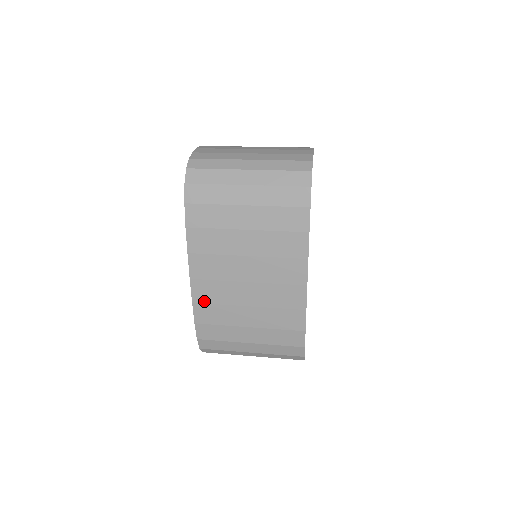
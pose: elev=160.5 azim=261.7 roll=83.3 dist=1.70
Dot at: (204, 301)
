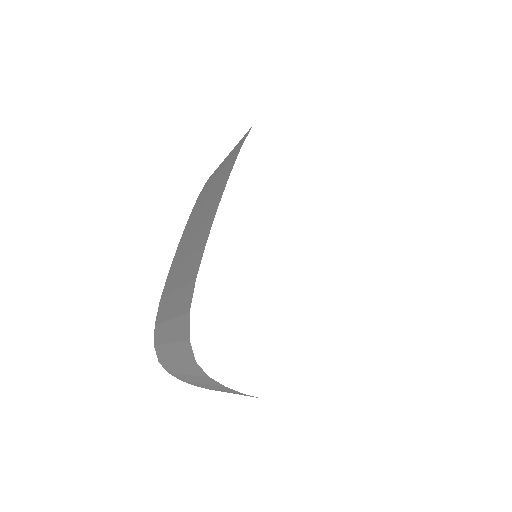
Dot at: occluded
